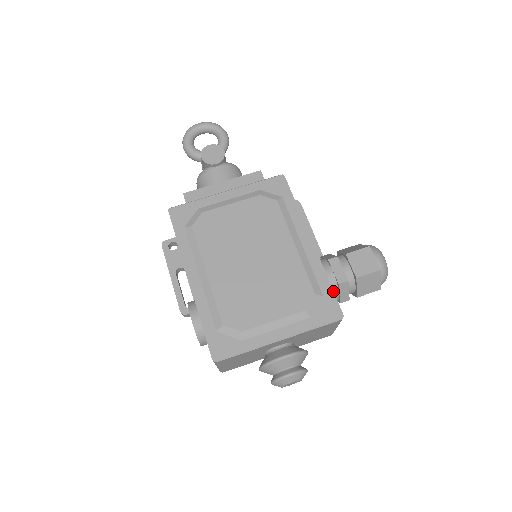
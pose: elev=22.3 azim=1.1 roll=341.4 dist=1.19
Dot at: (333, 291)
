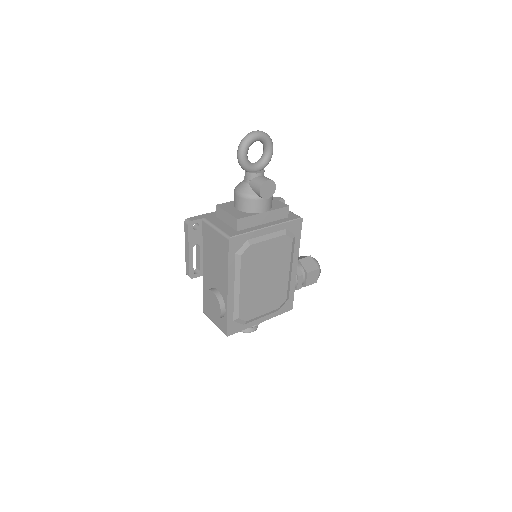
Dot at: occluded
